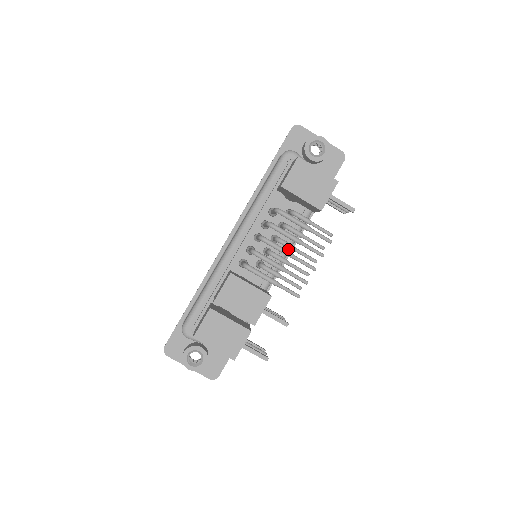
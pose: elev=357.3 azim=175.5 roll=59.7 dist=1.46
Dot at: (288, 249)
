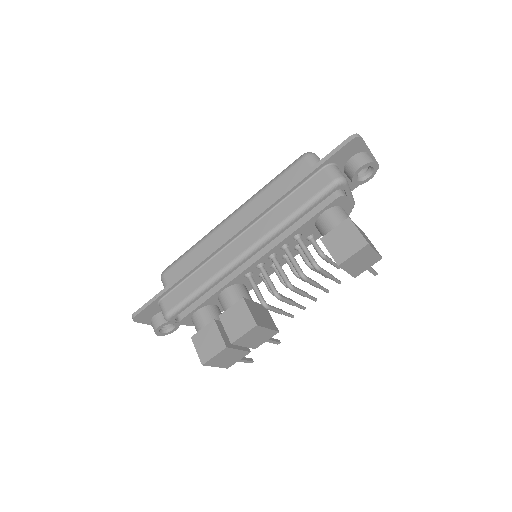
Dot at: occluded
